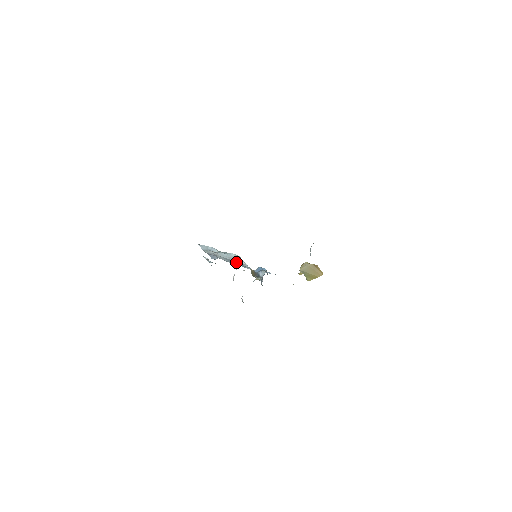
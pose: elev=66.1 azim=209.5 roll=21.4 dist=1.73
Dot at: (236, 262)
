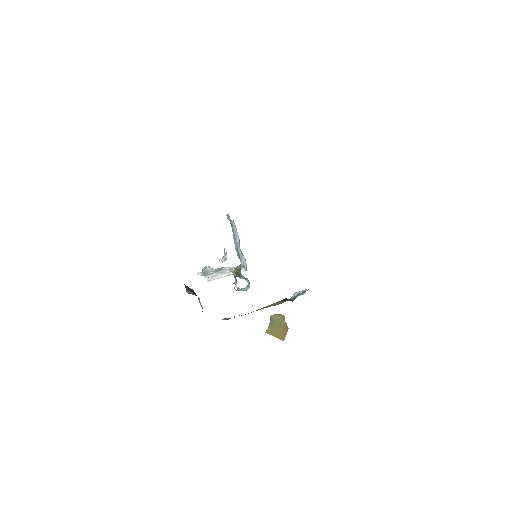
Dot at: occluded
